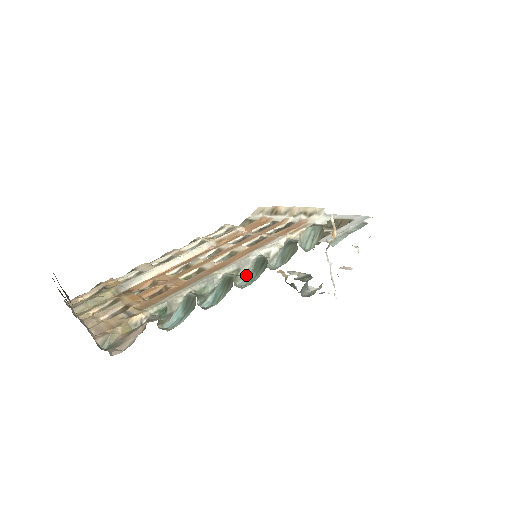
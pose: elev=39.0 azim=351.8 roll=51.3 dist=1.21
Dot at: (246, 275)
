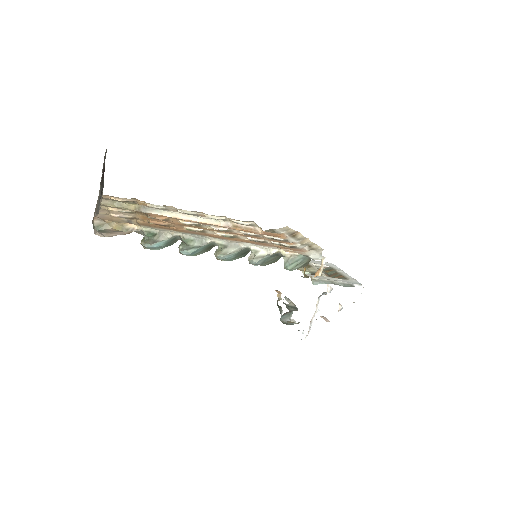
Dot at: (229, 254)
